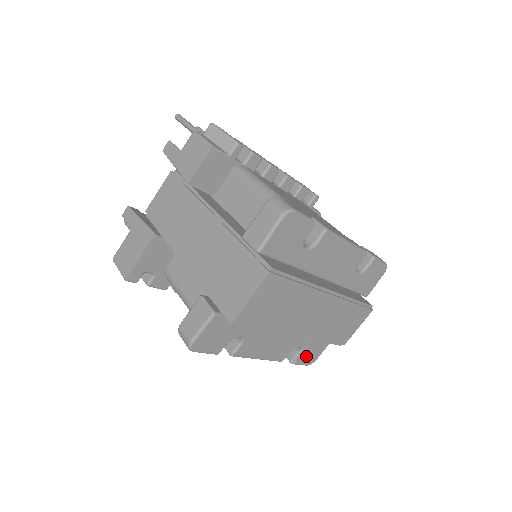
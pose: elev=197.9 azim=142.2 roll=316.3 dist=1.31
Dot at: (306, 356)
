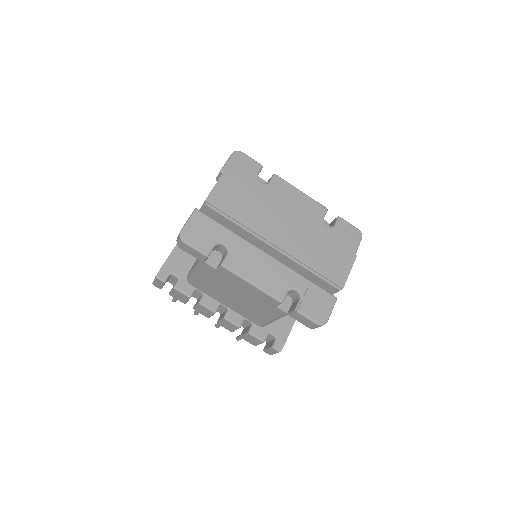
Dot at: (310, 307)
